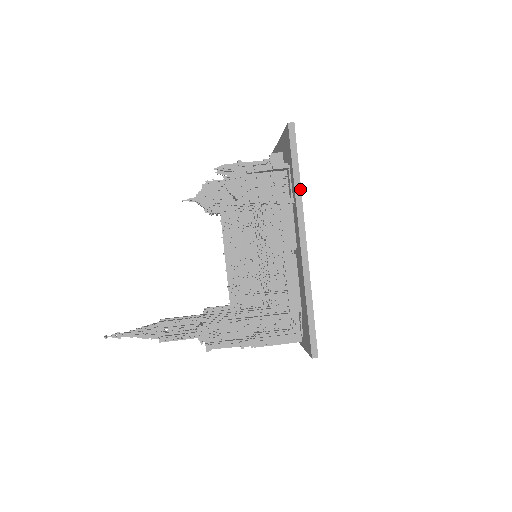
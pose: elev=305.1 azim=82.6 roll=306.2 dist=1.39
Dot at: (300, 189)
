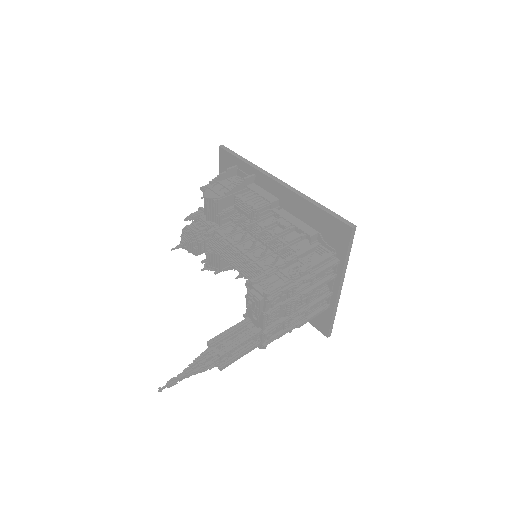
Dot at: (253, 164)
